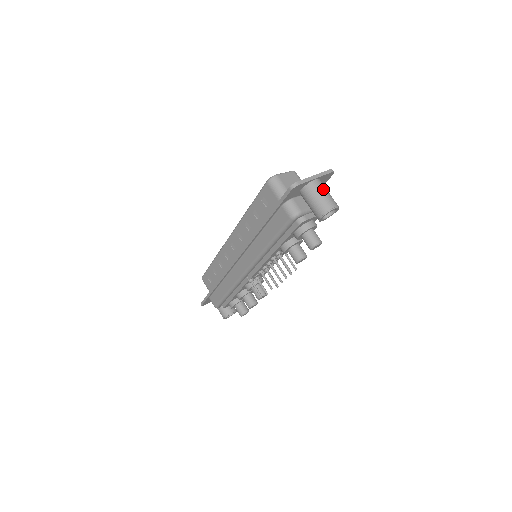
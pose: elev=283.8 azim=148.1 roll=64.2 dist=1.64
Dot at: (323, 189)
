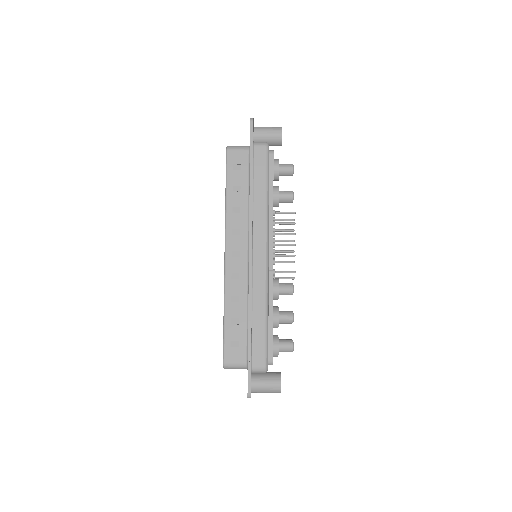
Dot at: occluded
